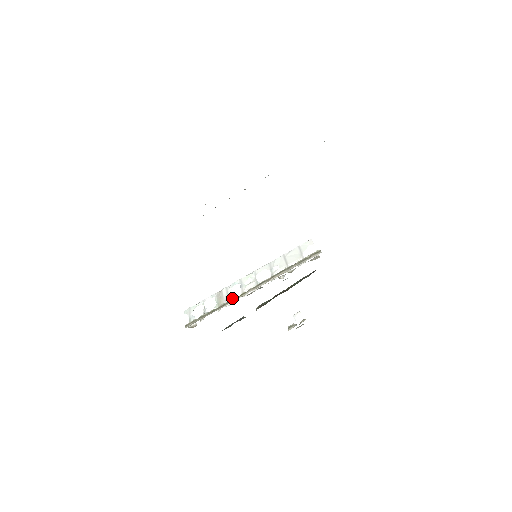
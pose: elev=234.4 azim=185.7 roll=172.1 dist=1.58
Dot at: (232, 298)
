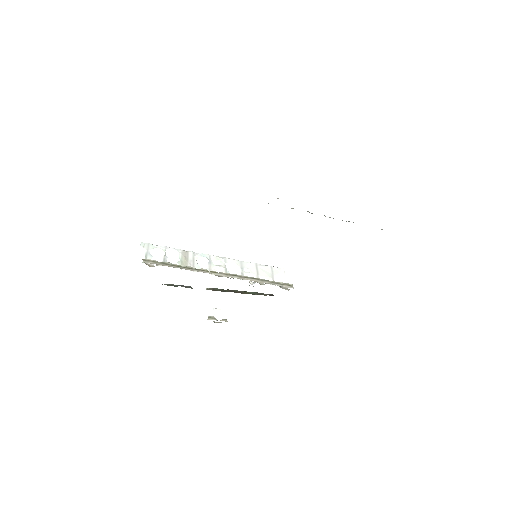
Dot at: (201, 268)
